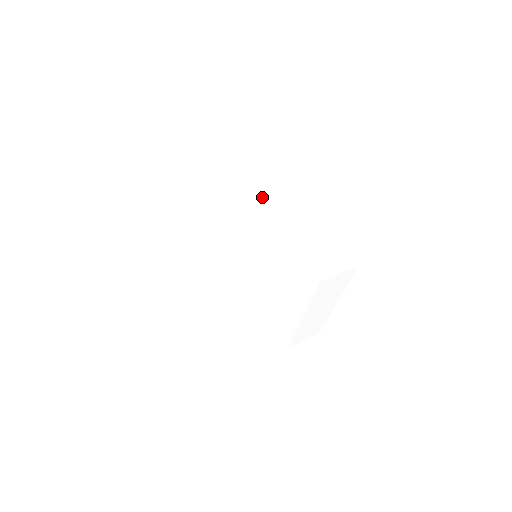
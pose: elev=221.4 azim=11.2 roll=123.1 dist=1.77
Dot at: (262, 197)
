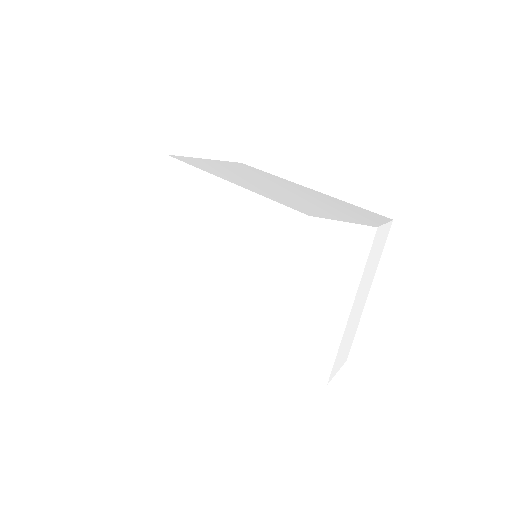
Dot at: (276, 180)
